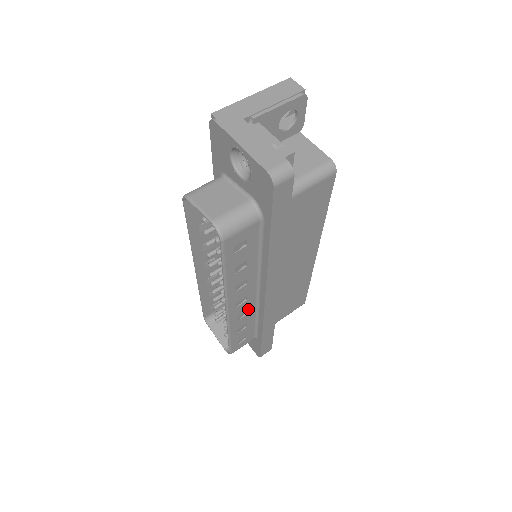
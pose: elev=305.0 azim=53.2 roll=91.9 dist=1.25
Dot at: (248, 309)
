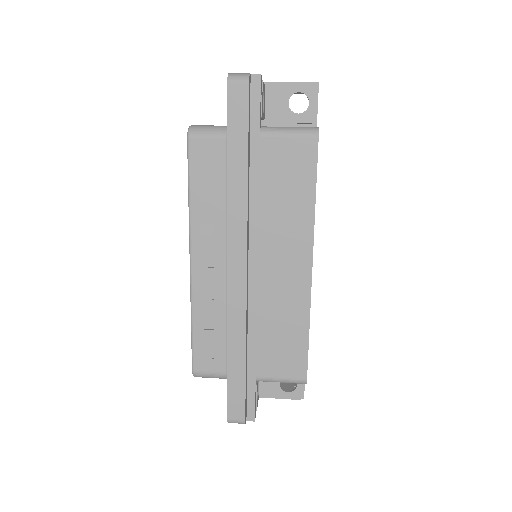
Dot at: (216, 290)
